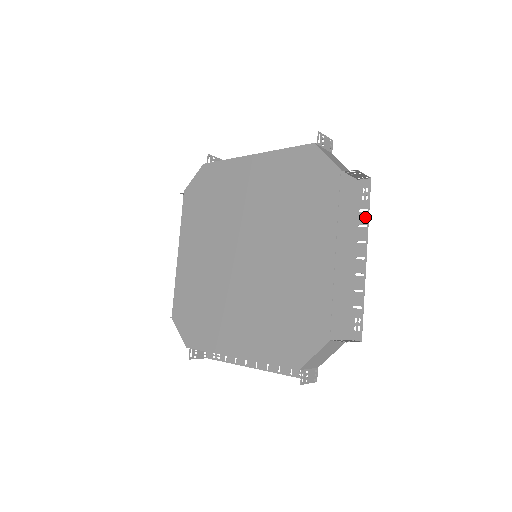
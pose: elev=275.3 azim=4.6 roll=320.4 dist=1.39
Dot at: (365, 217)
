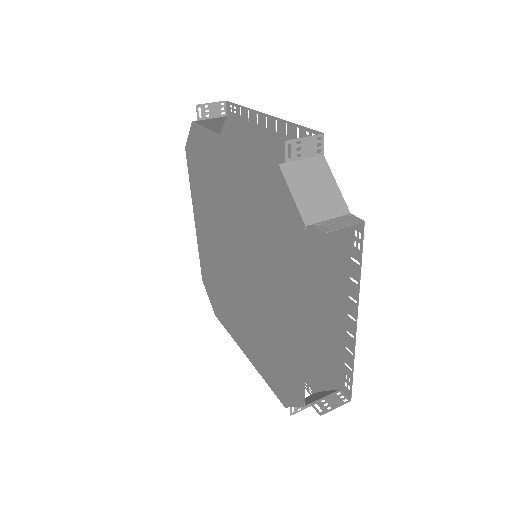
Dot at: (356, 271)
